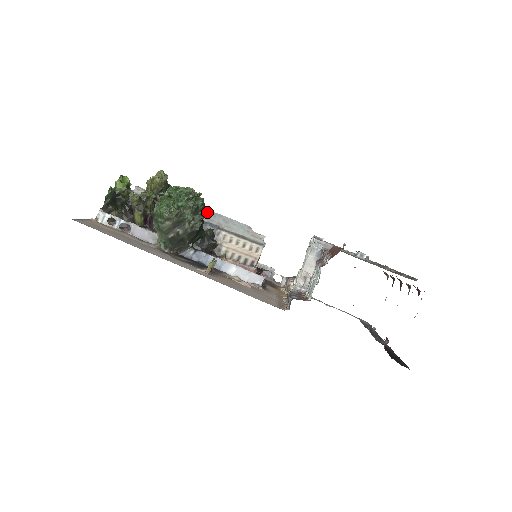
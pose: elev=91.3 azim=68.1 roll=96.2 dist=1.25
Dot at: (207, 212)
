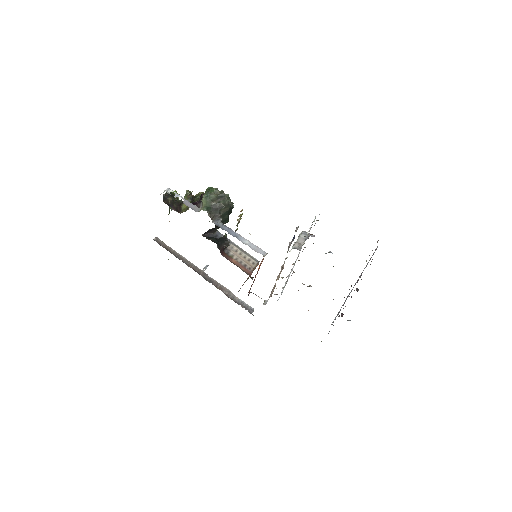
Dot at: occluded
